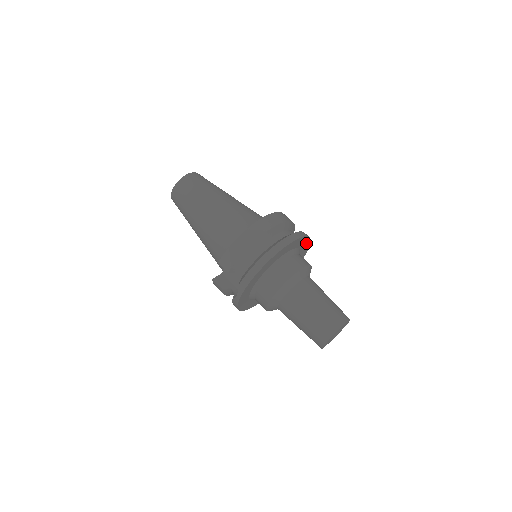
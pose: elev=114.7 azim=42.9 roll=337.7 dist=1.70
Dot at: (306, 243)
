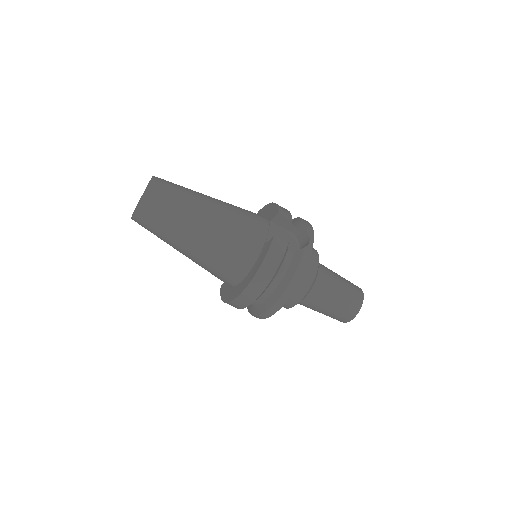
Dot at: occluded
